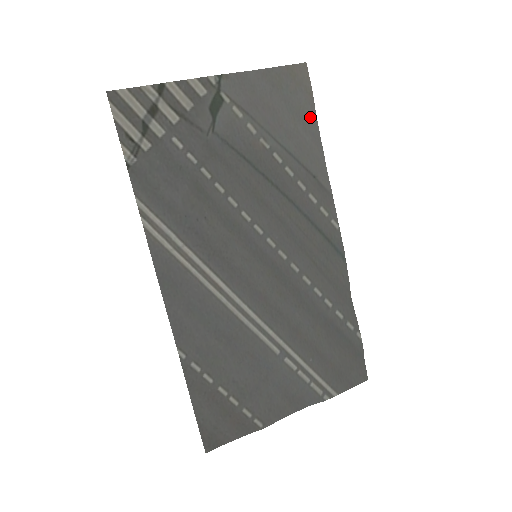
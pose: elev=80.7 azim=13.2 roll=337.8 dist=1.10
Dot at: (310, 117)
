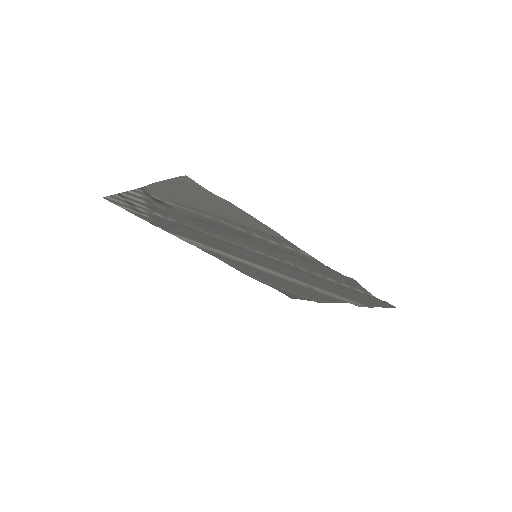
Dot at: (227, 204)
